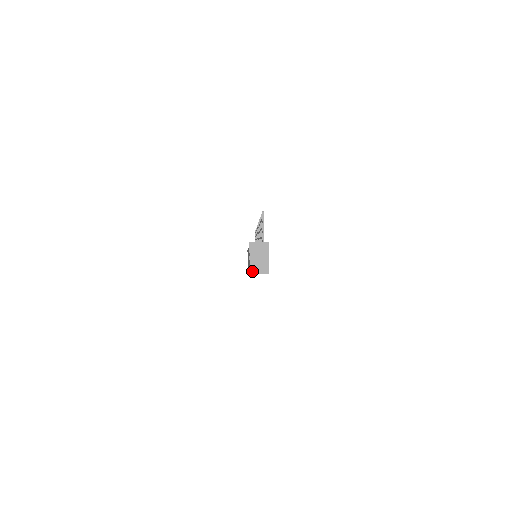
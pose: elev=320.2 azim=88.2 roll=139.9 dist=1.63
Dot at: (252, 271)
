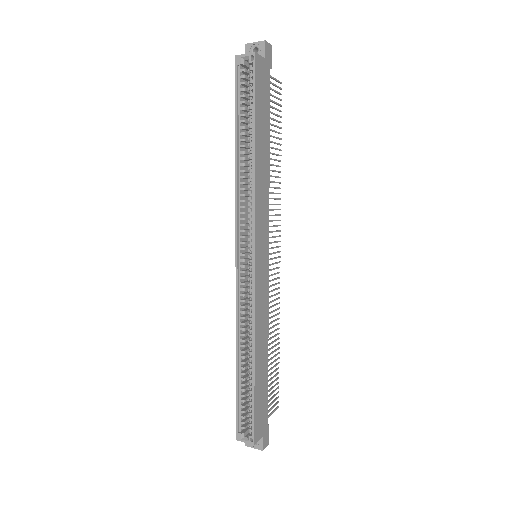
Dot at: (239, 56)
